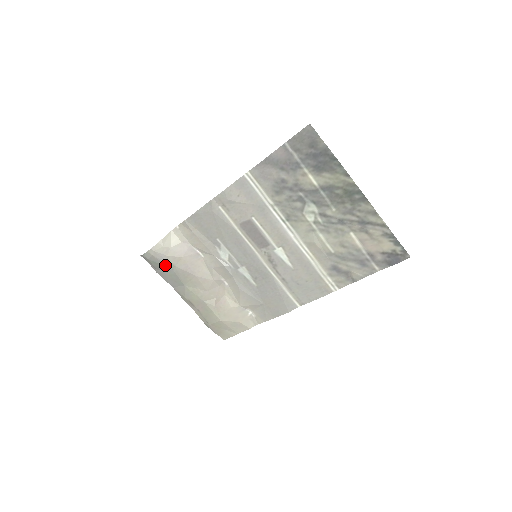
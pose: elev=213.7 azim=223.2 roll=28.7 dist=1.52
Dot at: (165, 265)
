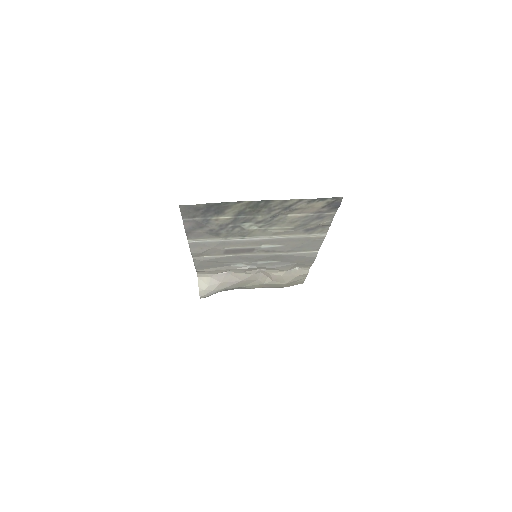
Dot at: occluded
